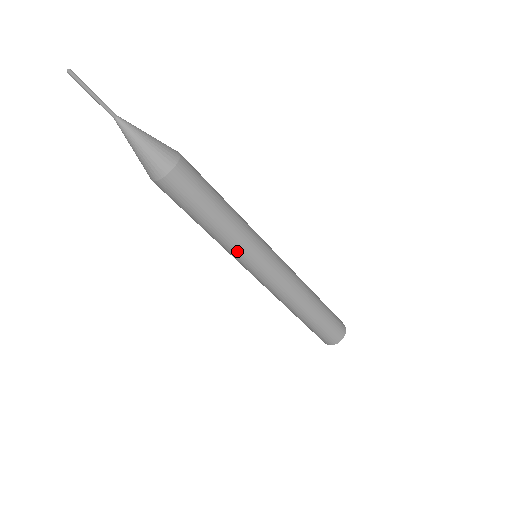
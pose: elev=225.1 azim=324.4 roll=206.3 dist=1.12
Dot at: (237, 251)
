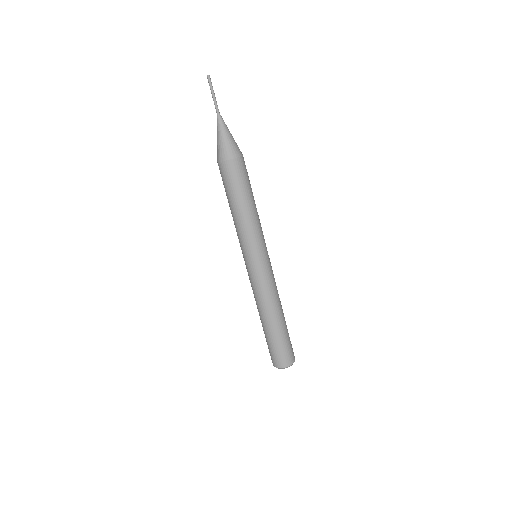
Dot at: (243, 240)
